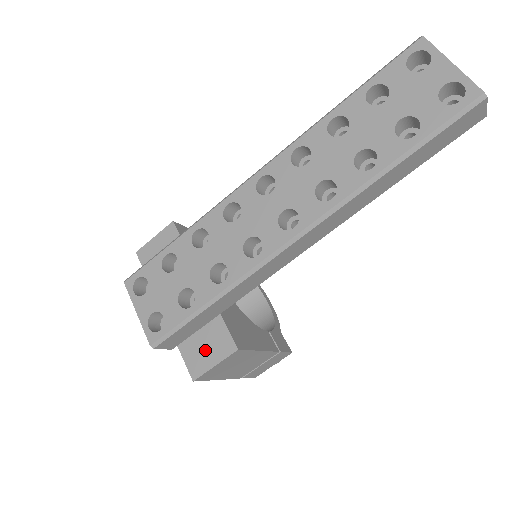
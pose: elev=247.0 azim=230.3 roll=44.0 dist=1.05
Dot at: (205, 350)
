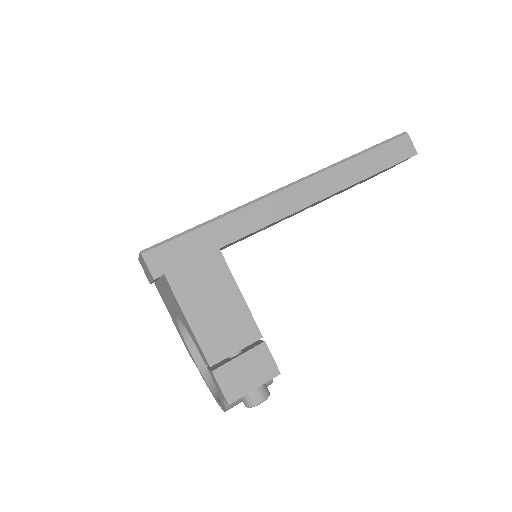
Dot at: occluded
